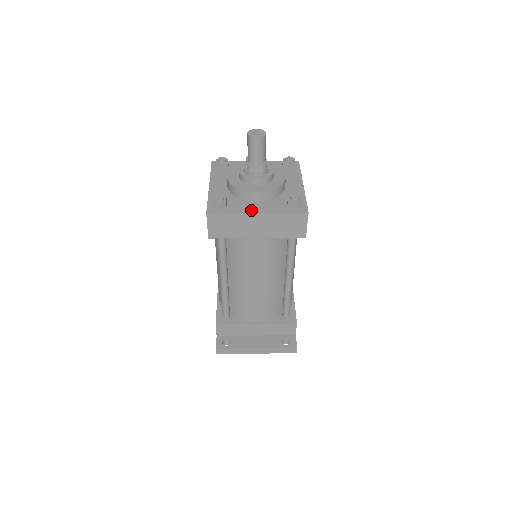
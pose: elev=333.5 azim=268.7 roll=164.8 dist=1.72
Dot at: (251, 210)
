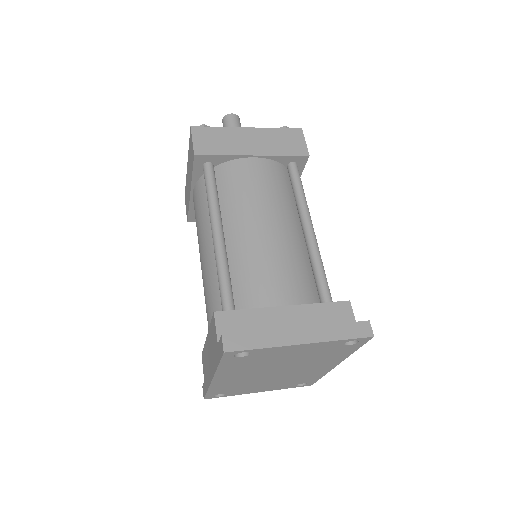
Dot at: occluded
